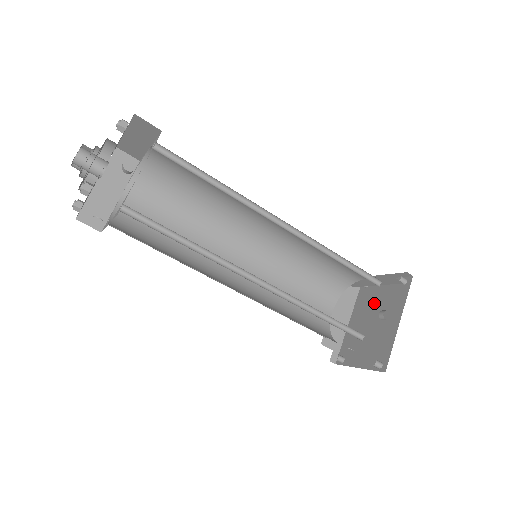
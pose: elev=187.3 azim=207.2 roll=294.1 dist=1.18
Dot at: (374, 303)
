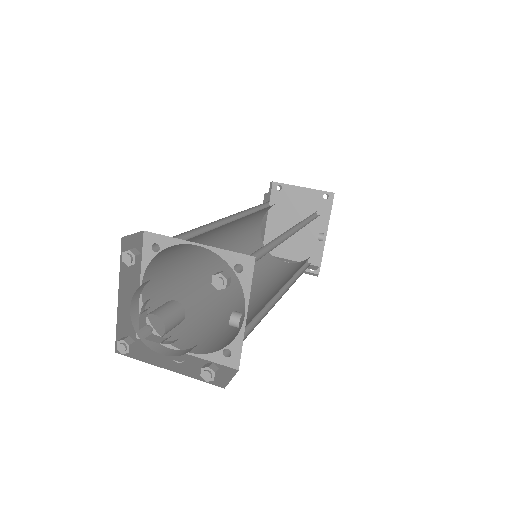
Dot at: (294, 210)
